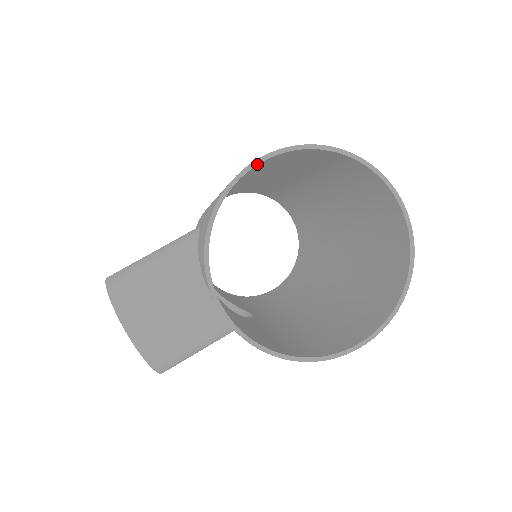
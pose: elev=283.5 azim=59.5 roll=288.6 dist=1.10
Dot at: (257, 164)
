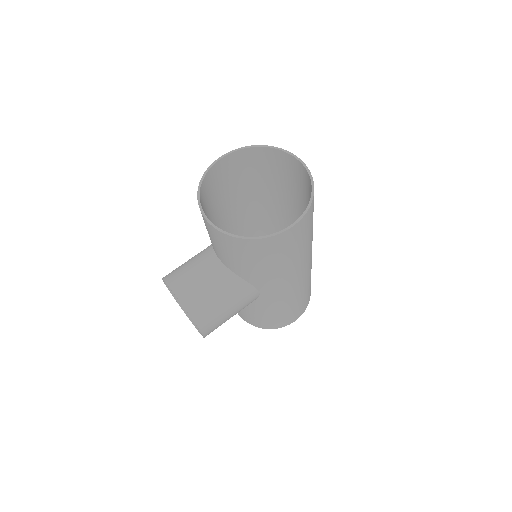
Dot at: (220, 159)
